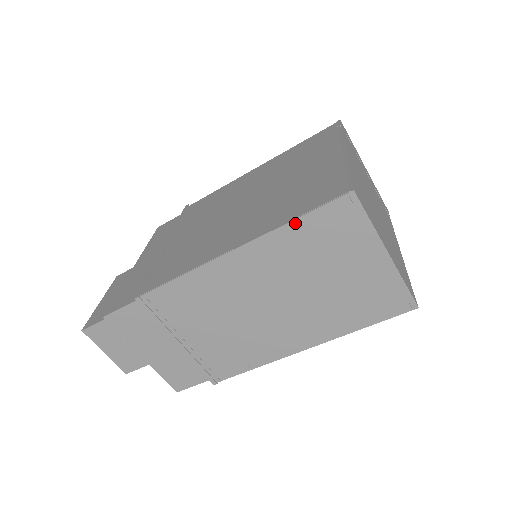
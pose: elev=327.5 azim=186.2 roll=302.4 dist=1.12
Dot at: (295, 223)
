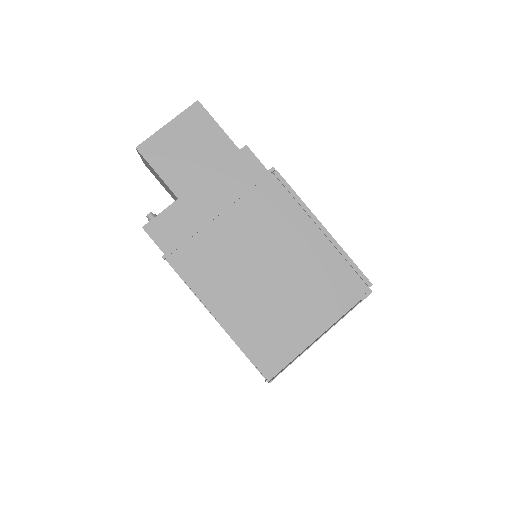
Dot at: (244, 353)
